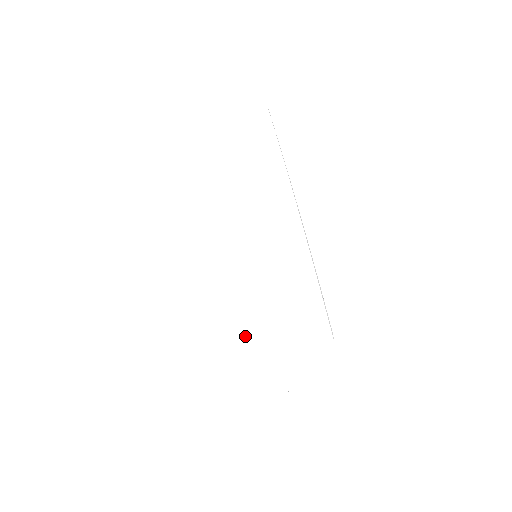
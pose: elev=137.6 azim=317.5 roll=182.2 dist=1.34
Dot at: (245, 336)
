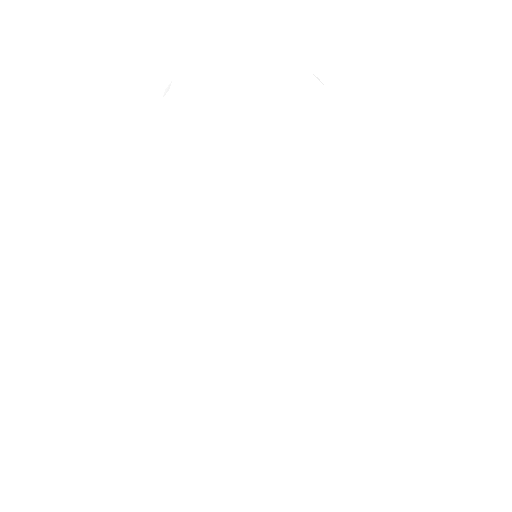
Dot at: (197, 327)
